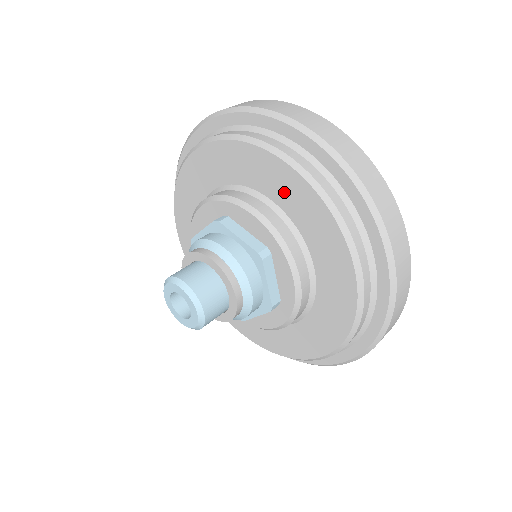
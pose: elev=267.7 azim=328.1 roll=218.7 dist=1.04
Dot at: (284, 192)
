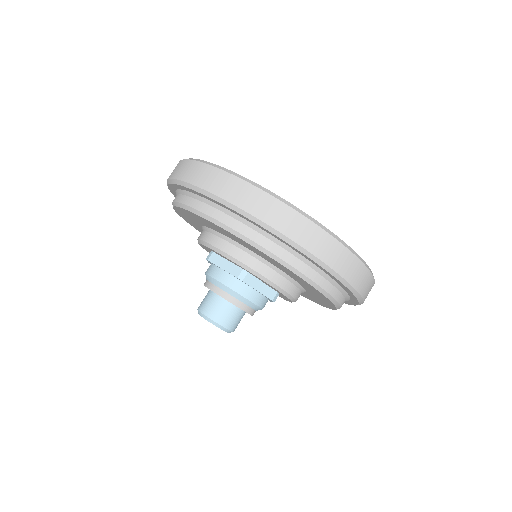
Dot at: (228, 235)
